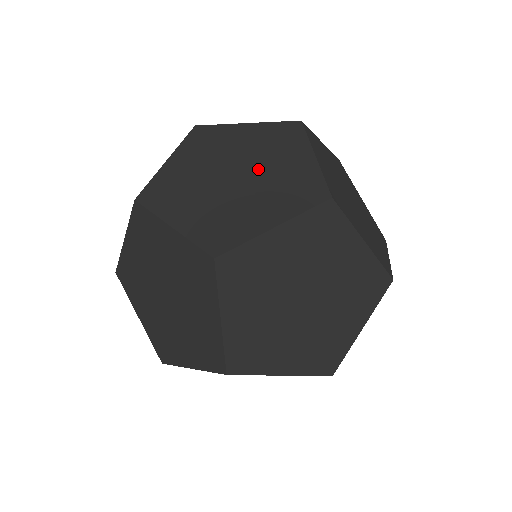
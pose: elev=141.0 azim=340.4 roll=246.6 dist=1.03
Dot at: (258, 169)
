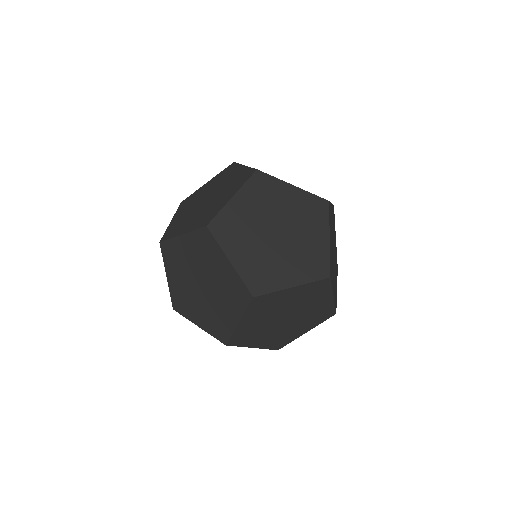
Dot at: (293, 234)
